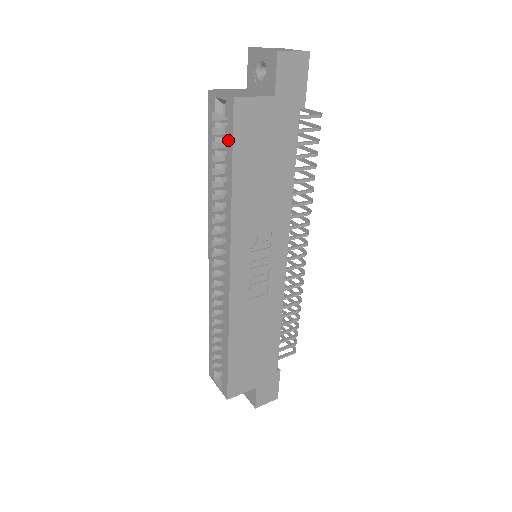
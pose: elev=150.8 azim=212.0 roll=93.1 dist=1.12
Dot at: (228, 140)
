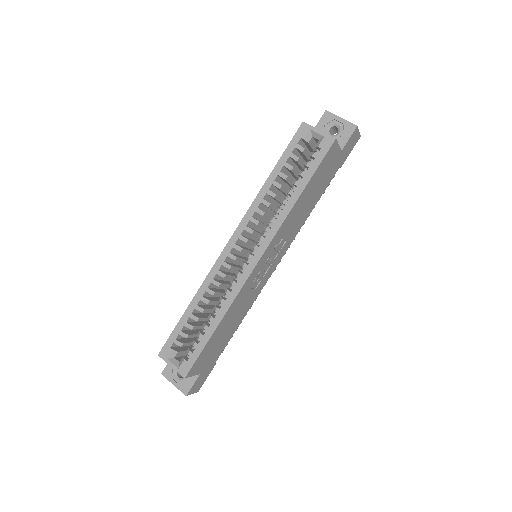
Dot at: (313, 163)
